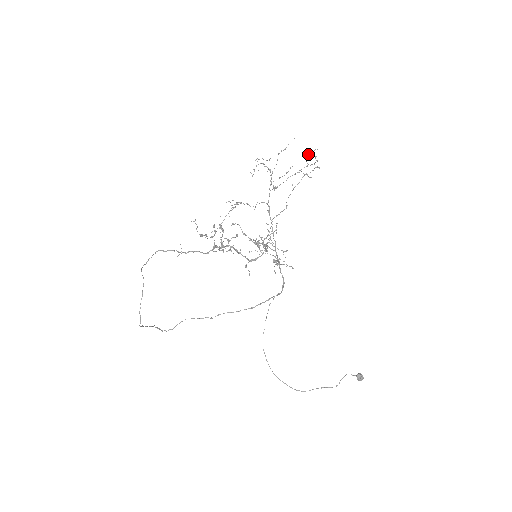
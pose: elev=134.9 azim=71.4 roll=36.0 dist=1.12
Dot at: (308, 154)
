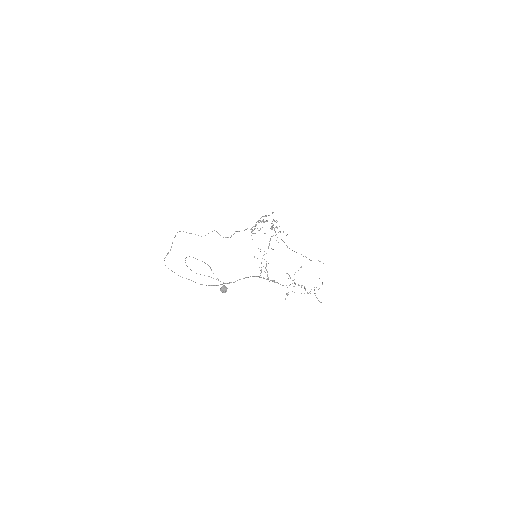
Dot at: occluded
